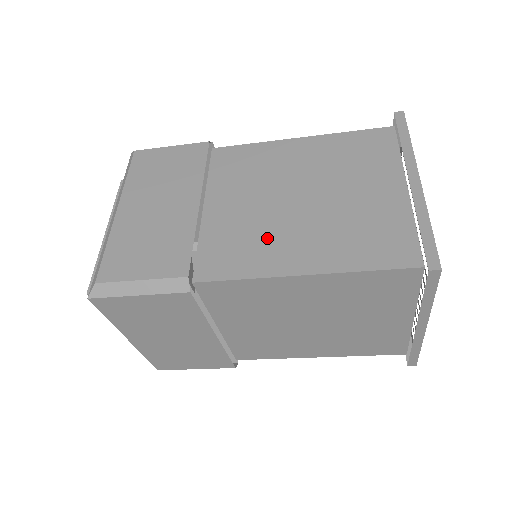
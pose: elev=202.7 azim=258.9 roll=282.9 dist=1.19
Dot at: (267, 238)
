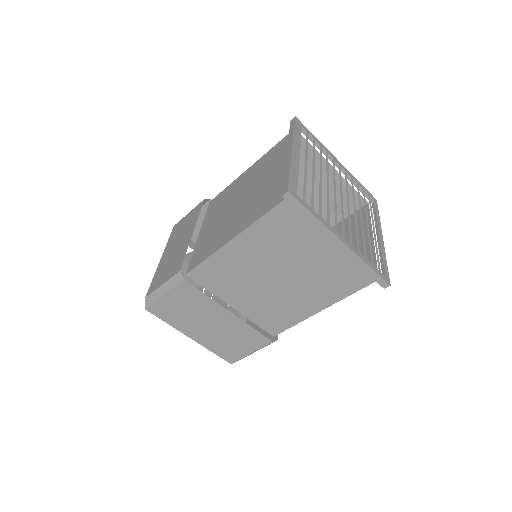
Dot at: (221, 231)
